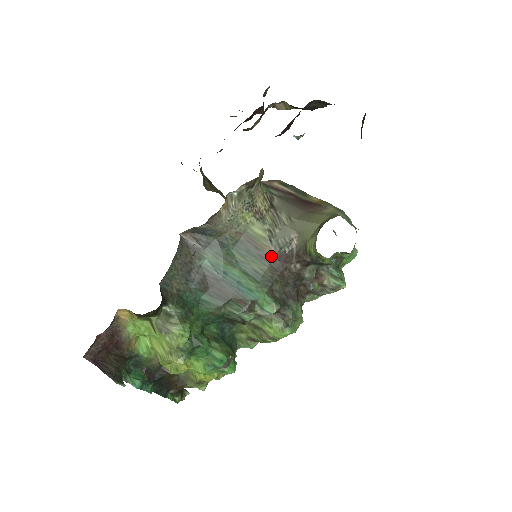
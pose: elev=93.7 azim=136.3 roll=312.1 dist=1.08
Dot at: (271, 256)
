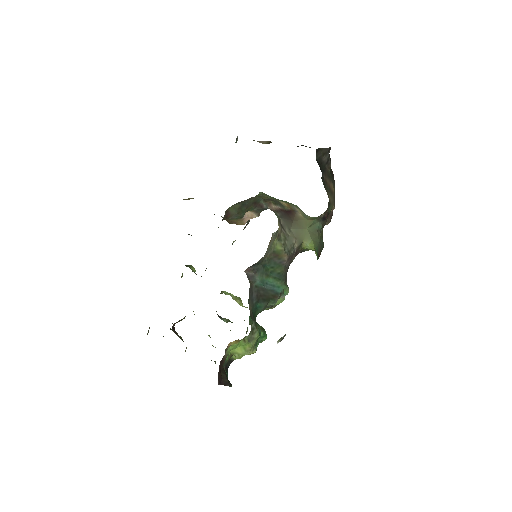
Dot at: (285, 260)
